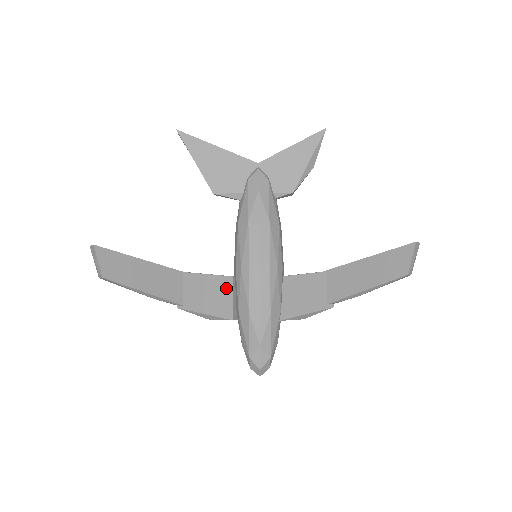
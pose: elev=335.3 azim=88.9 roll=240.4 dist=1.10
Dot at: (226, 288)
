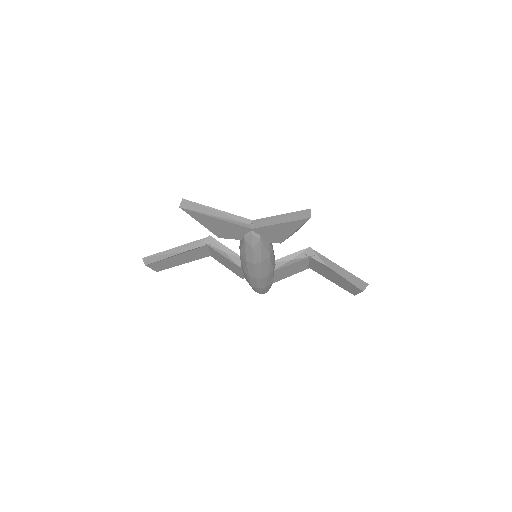
Dot at: (237, 268)
